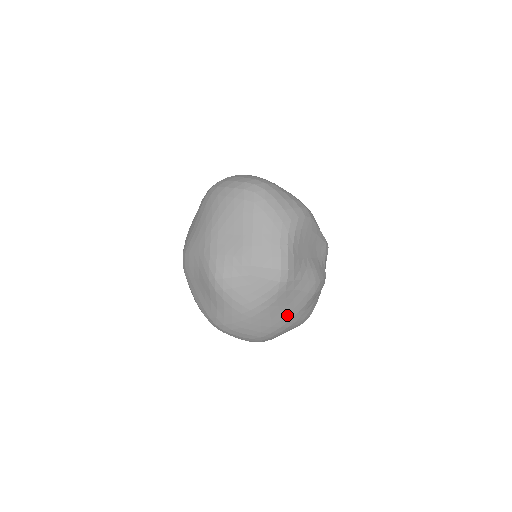
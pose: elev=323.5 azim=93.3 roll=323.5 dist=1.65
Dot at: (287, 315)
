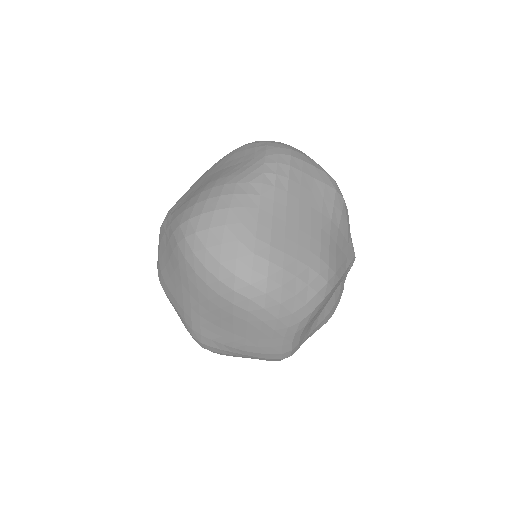
Dot at: occluded
